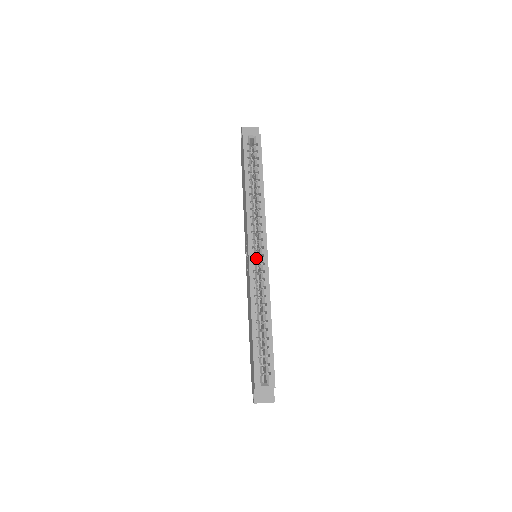
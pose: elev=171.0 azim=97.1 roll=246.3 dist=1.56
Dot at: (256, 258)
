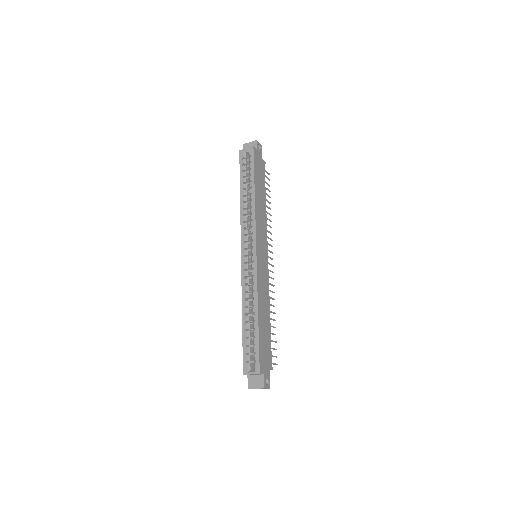
Dot at: occluded
